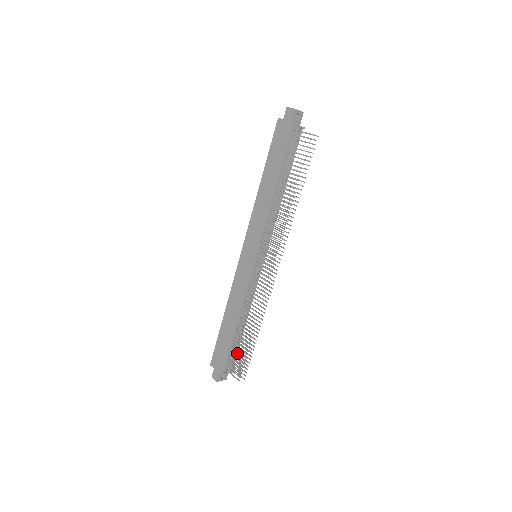
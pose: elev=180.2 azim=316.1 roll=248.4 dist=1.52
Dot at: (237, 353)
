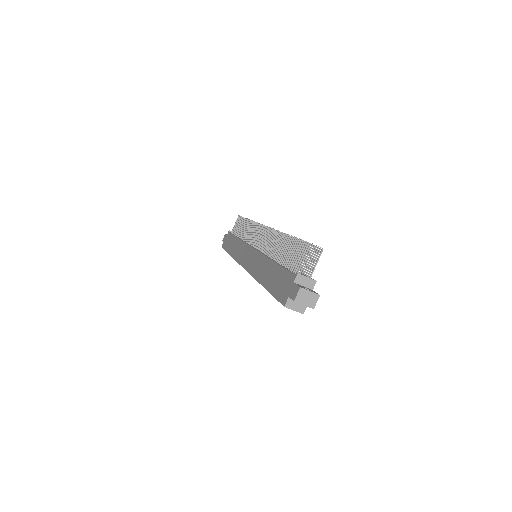
Dot at: occluded
